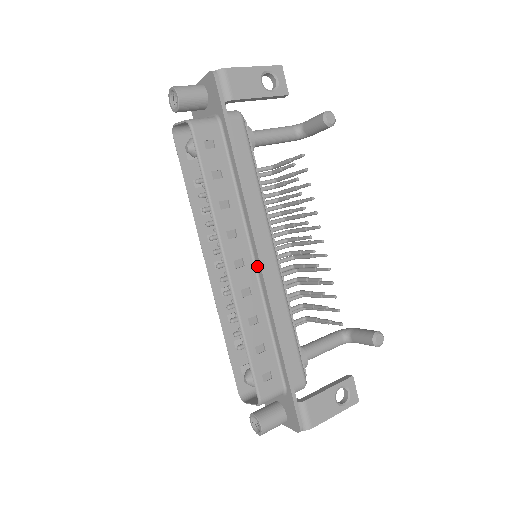
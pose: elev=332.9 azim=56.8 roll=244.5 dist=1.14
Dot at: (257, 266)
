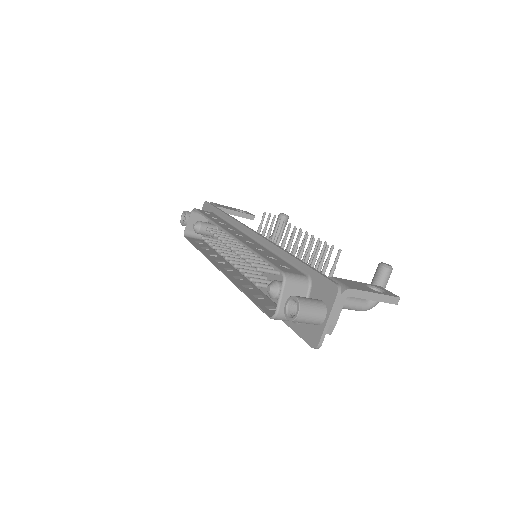
Dot at: (254, 238)
